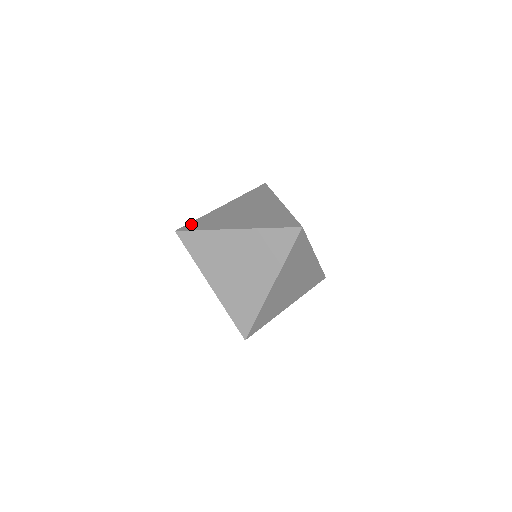
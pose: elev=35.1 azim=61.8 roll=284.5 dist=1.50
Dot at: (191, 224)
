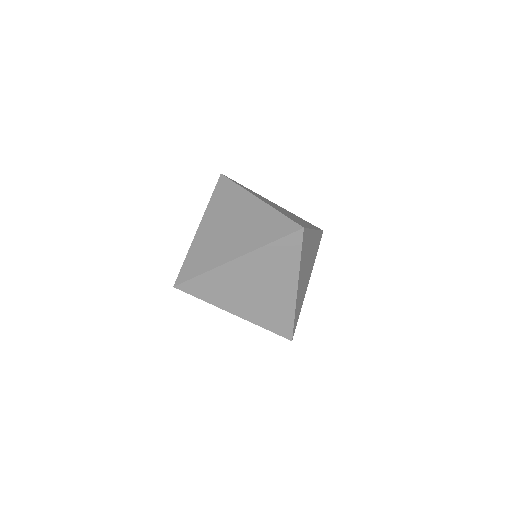
Dot at: occluded
